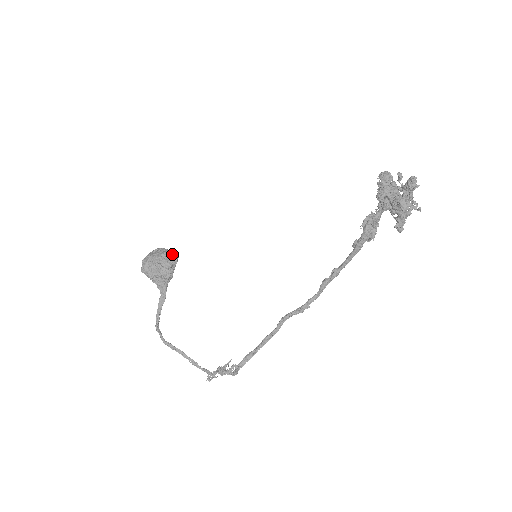
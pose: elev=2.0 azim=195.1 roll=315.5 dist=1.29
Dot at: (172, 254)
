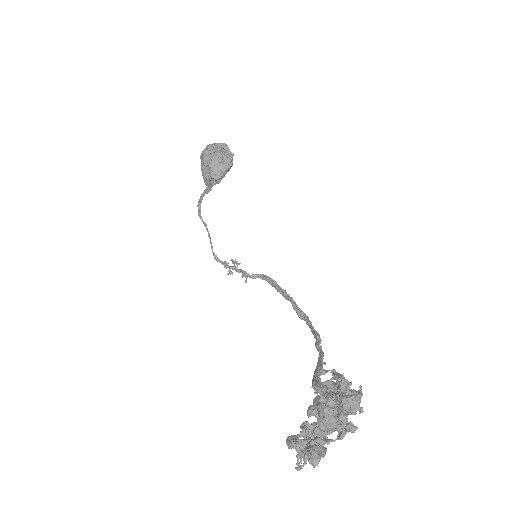
Dot at: (214, 171)
